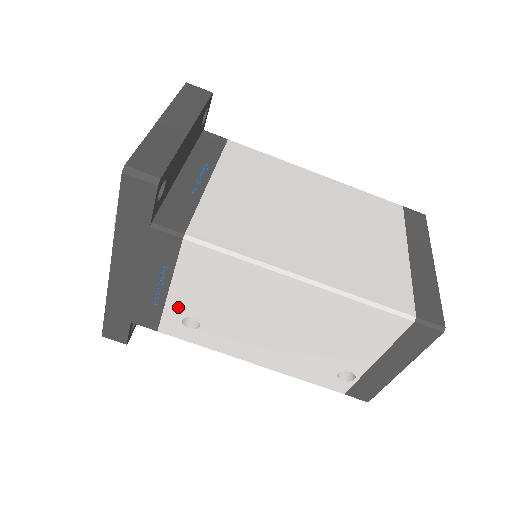
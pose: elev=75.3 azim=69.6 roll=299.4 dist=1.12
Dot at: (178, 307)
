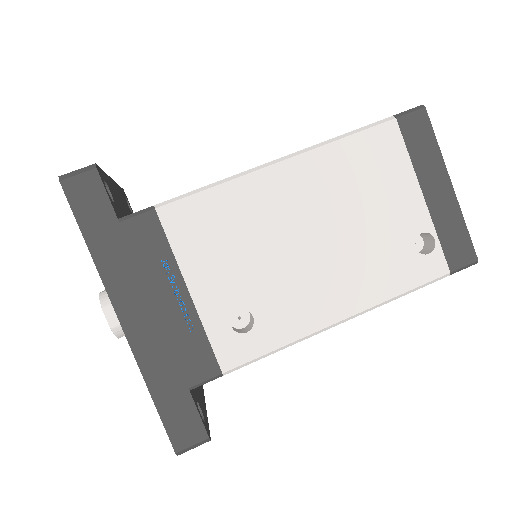
Dot at: (214, 309)
